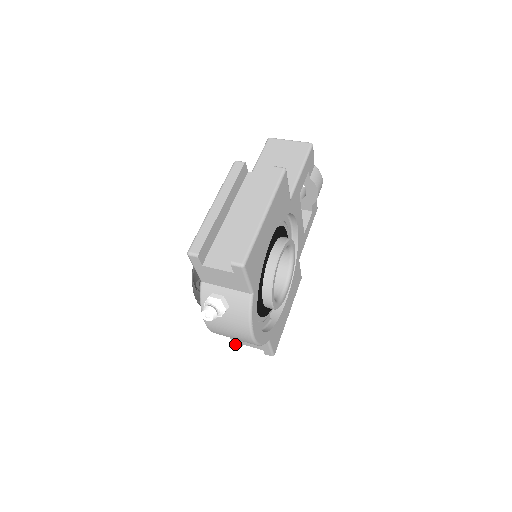
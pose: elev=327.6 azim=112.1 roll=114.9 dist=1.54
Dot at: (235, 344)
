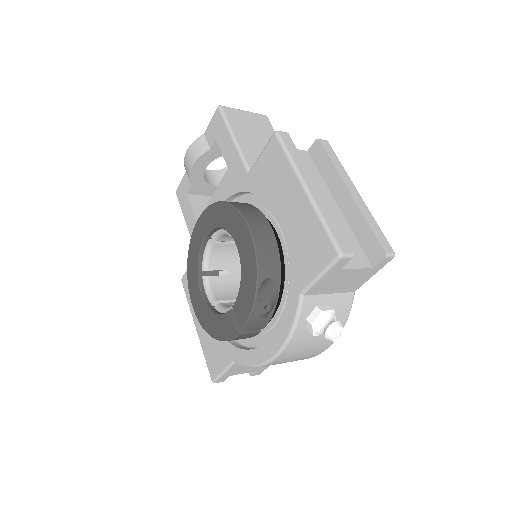
Dot at: (219, 380)
